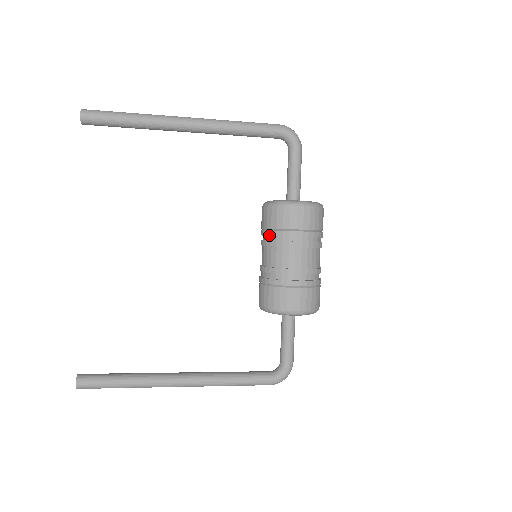
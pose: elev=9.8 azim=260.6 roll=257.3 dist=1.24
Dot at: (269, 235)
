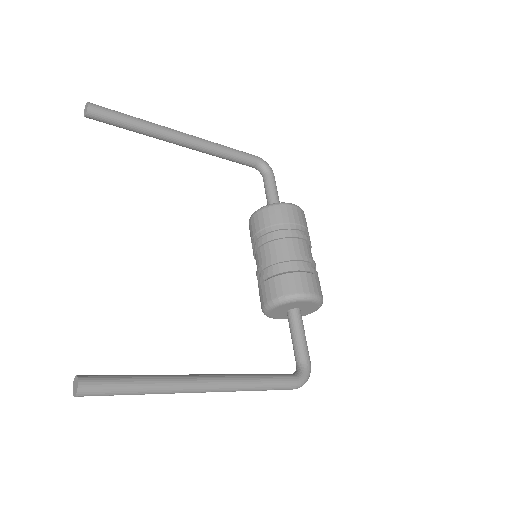
Dot at: (270, 231)
